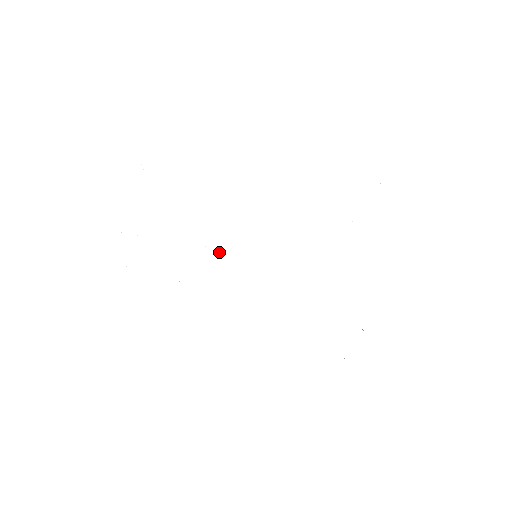
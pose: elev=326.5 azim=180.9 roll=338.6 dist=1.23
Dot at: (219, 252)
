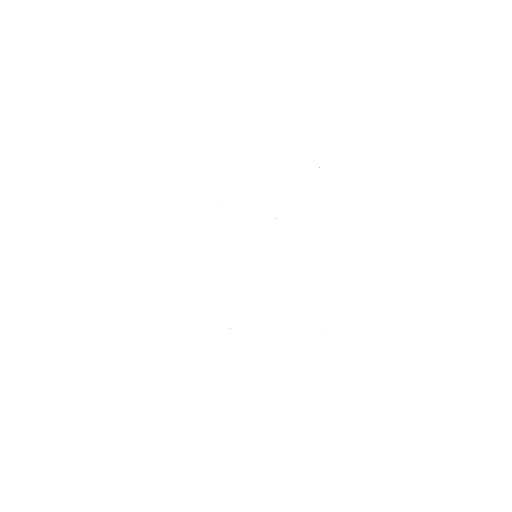
Dot at: occluded
